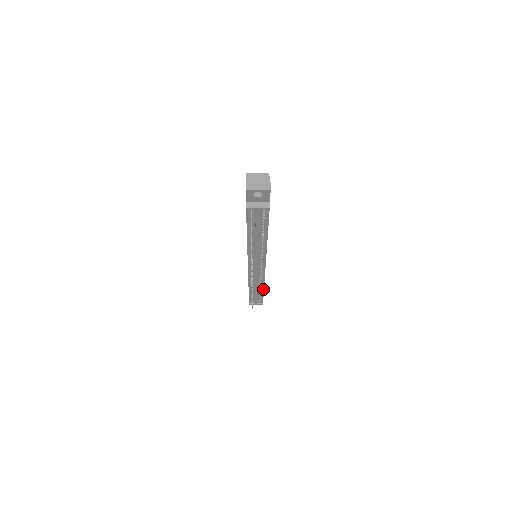
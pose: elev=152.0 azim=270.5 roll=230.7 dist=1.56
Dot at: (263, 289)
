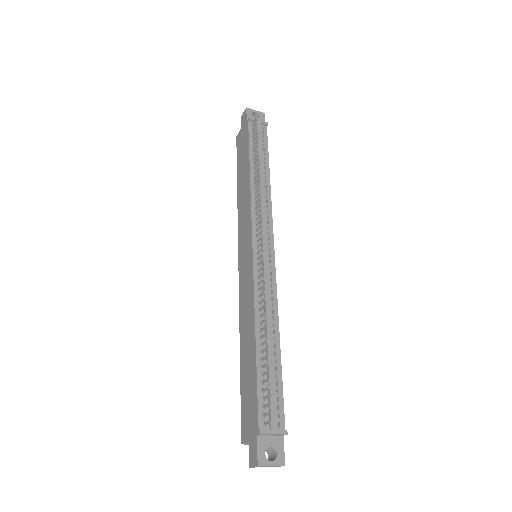
Dot at: (278, 346)
